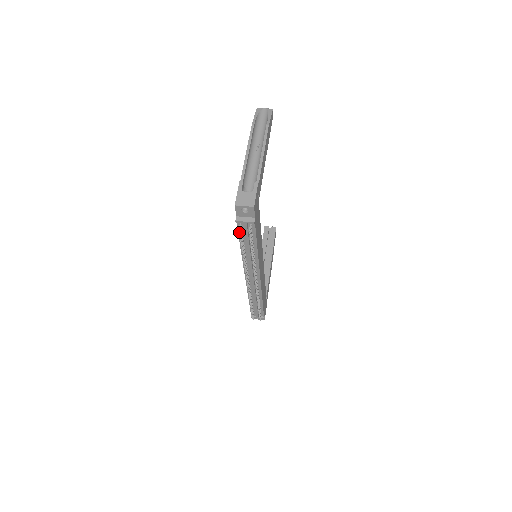
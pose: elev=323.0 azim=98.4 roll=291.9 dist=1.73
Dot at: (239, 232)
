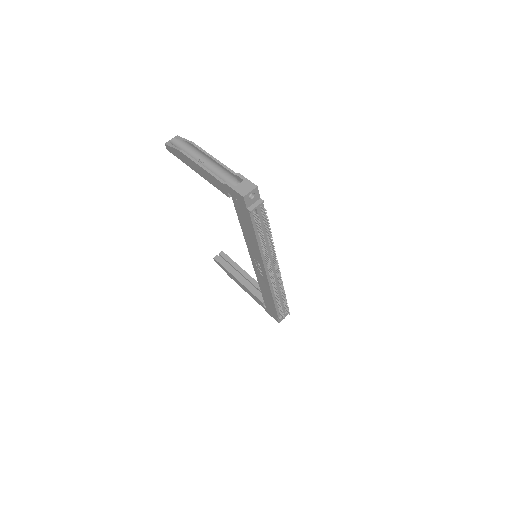
Dot at: (258, 219)
